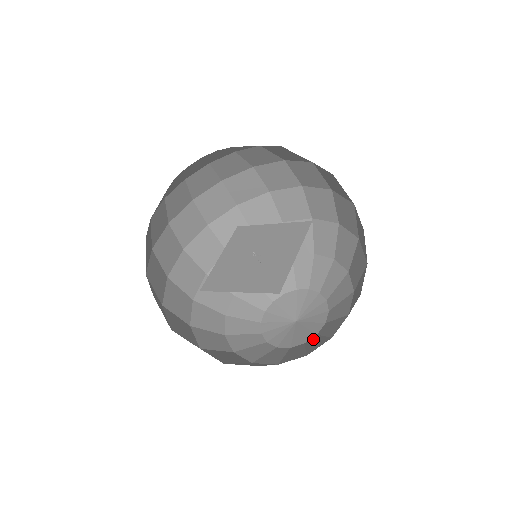
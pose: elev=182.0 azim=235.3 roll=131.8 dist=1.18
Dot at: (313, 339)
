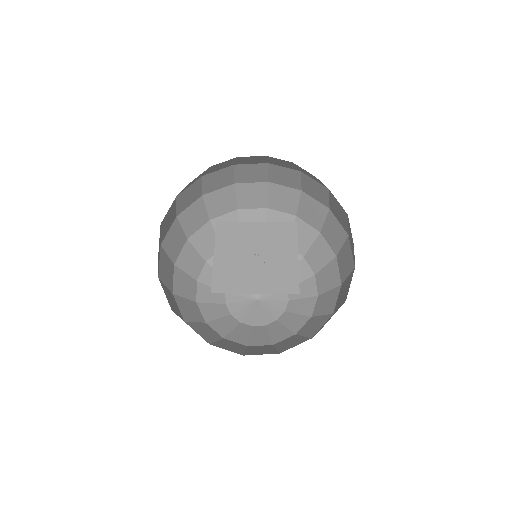
Dot at: (285, 316)
